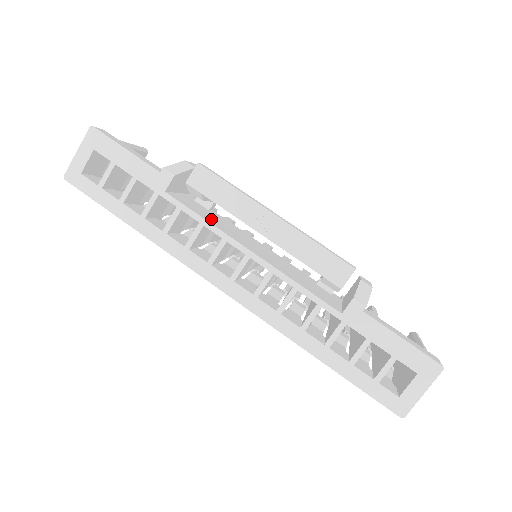
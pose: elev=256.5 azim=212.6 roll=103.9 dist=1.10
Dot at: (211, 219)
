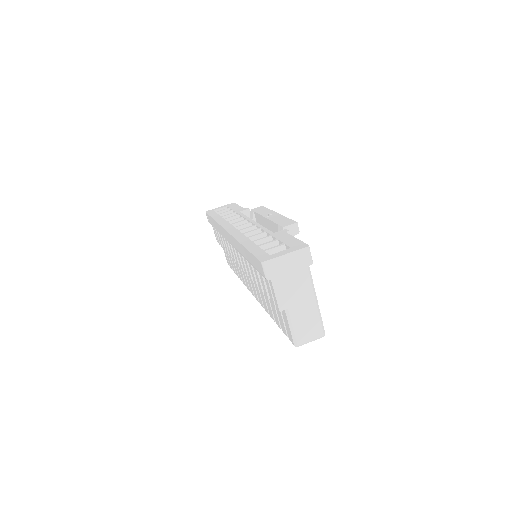
Dot at: occluded
